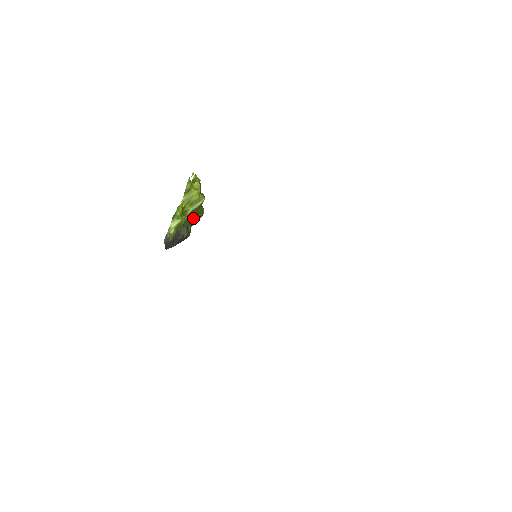
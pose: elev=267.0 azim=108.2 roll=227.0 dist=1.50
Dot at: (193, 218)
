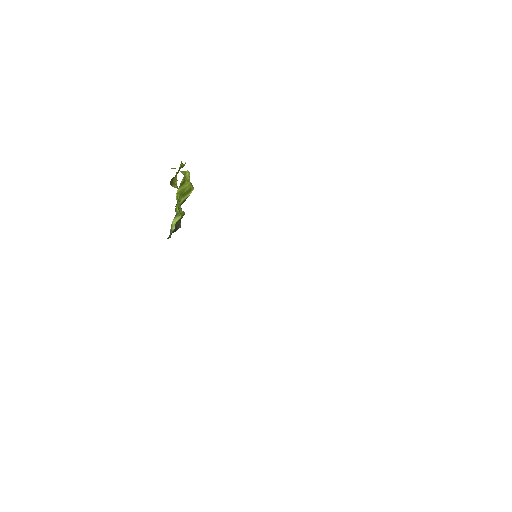
Dot at: occluded
